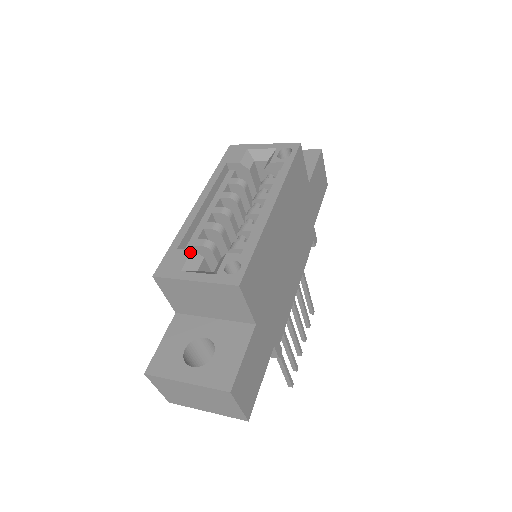
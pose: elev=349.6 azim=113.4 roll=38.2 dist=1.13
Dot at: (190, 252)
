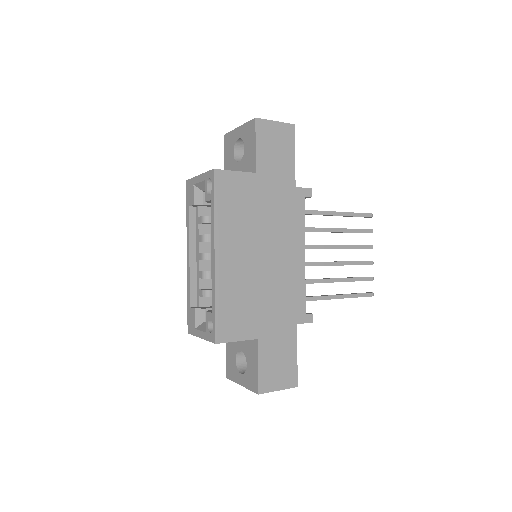
Dot at: (194, 311)
